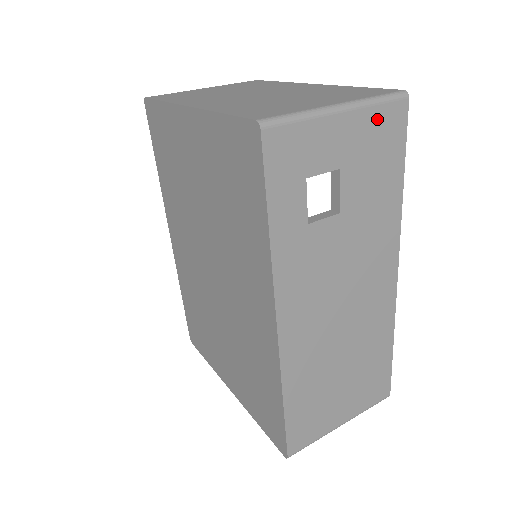
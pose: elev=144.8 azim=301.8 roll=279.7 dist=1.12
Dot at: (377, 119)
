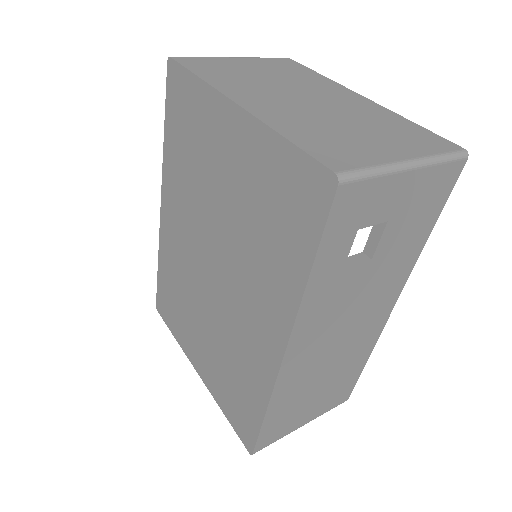
Dot at: (435, 177)
